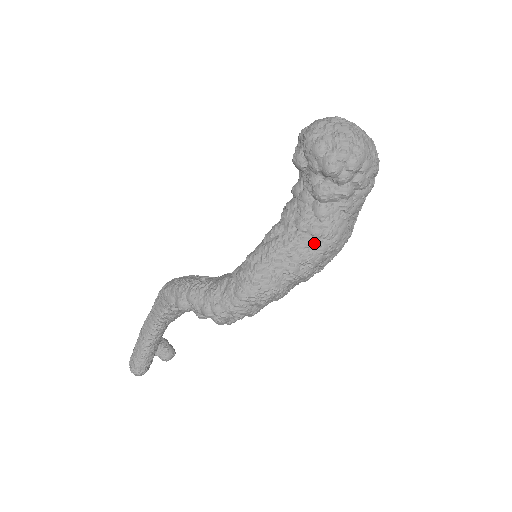
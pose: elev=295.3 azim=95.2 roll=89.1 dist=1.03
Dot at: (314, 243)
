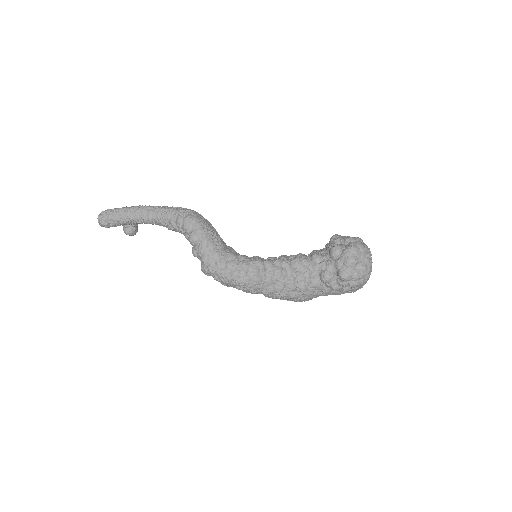
Dot at: (295, 291)
